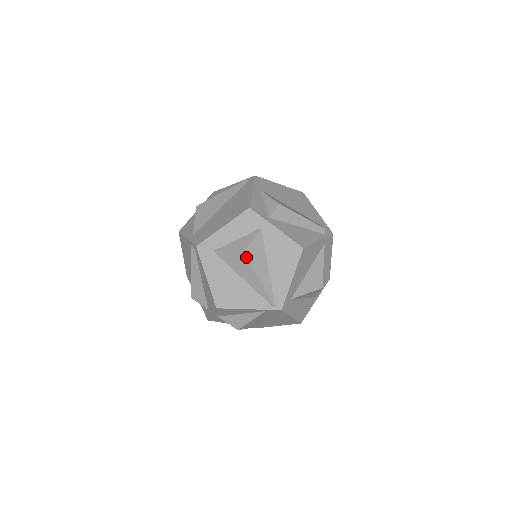
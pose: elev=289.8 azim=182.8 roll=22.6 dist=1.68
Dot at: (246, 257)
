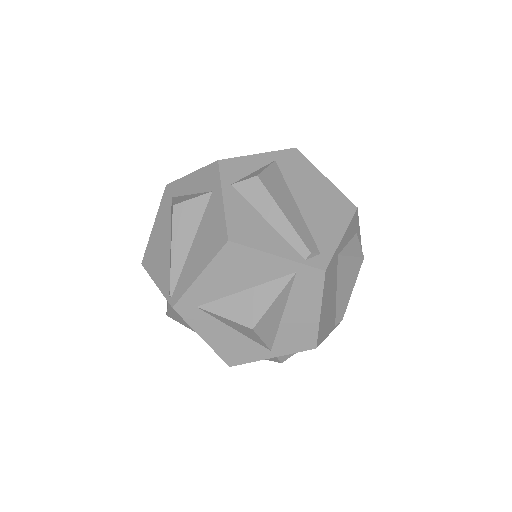
Dot at: (173, 213)
